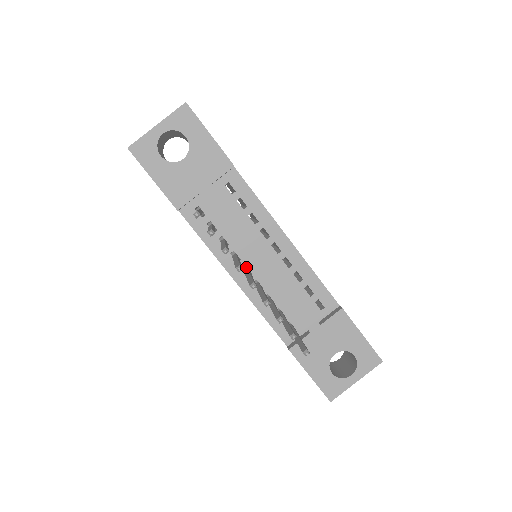
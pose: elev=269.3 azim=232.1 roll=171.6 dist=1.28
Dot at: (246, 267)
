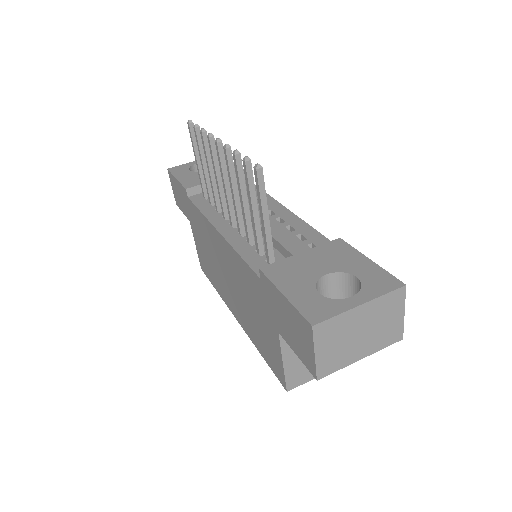
Dot at: (235, 226)
